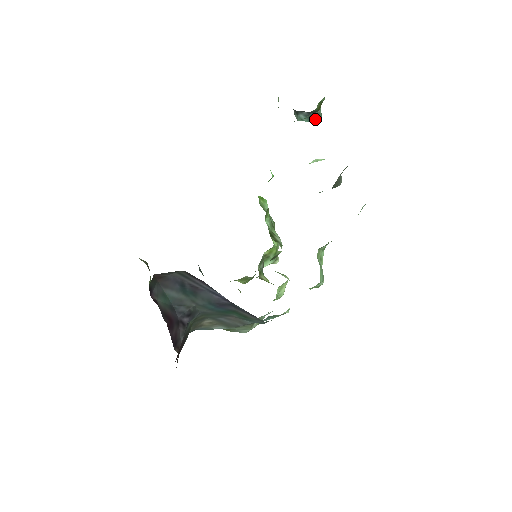
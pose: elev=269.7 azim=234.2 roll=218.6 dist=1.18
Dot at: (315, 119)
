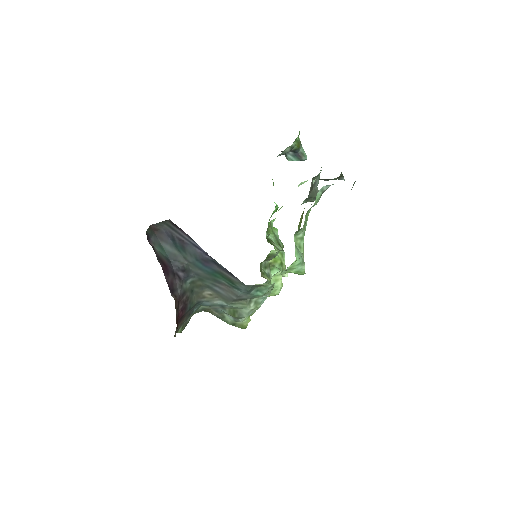
Dot at: (301, 158)
